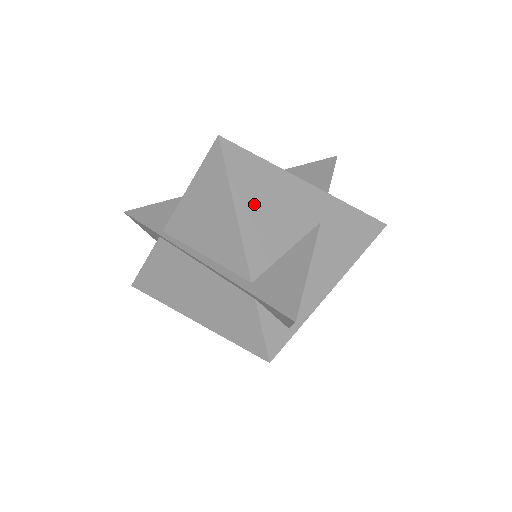
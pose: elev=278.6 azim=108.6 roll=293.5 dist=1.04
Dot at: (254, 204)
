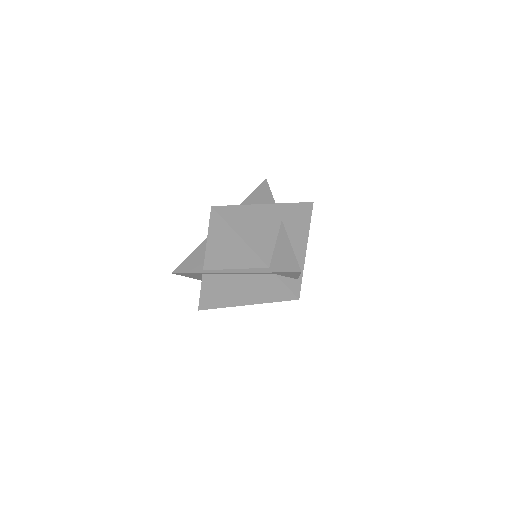
Dot at: (247, 230)
